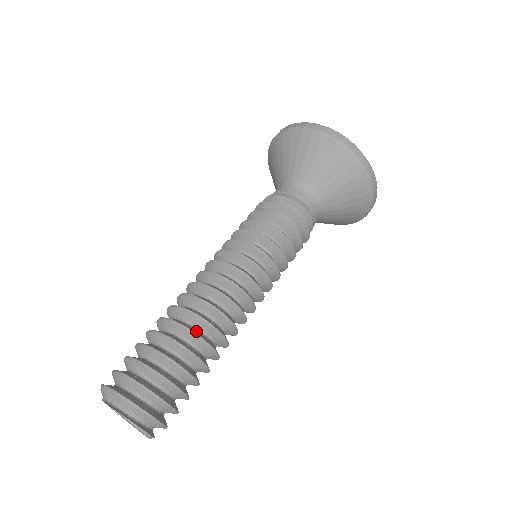
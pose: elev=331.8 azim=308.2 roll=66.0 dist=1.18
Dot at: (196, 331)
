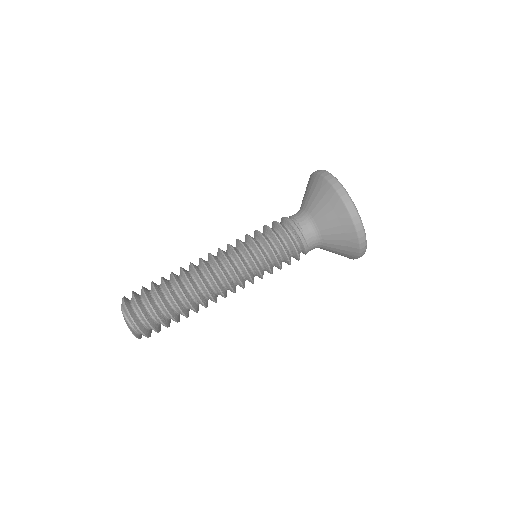
Dot at: (193, 302)
